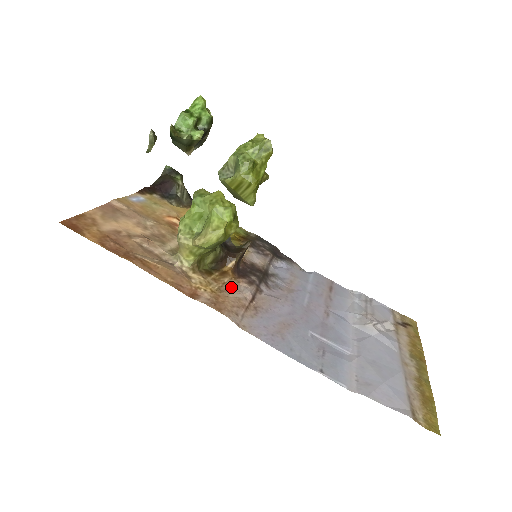
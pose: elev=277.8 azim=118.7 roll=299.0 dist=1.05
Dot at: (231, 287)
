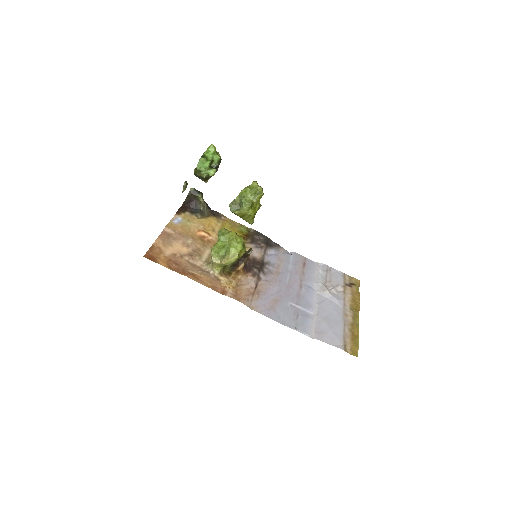
Dot at: (243, 281)
